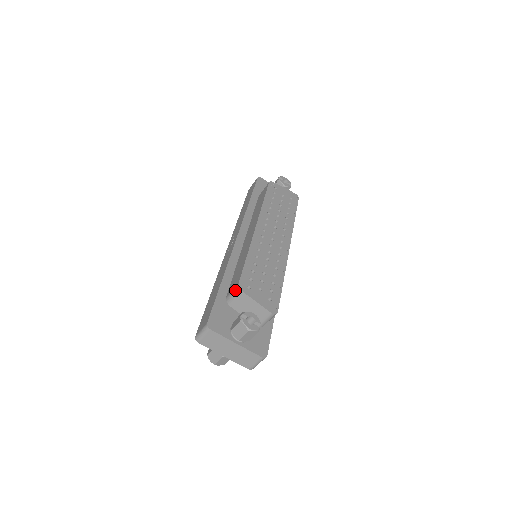
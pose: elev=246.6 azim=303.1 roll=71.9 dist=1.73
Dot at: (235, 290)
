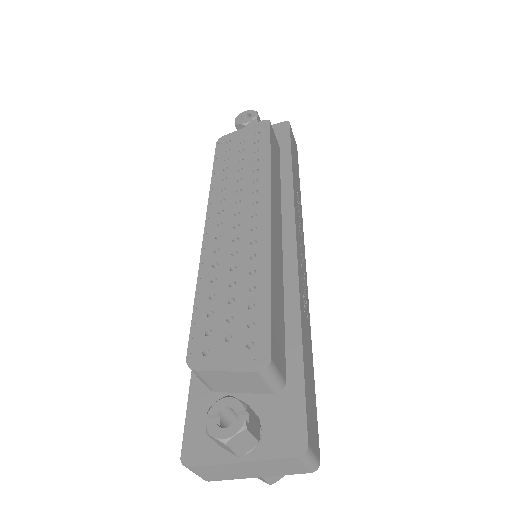
Dot at: occluded
